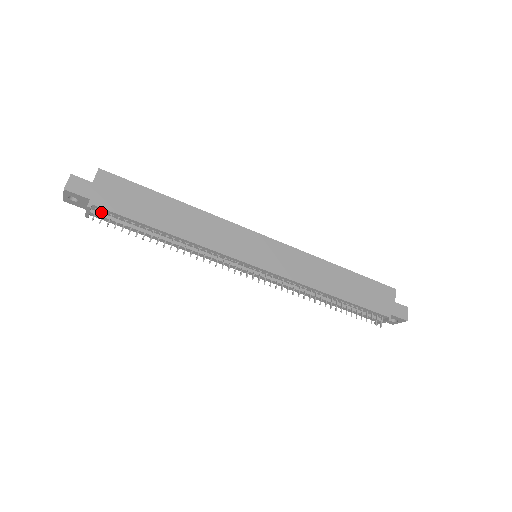
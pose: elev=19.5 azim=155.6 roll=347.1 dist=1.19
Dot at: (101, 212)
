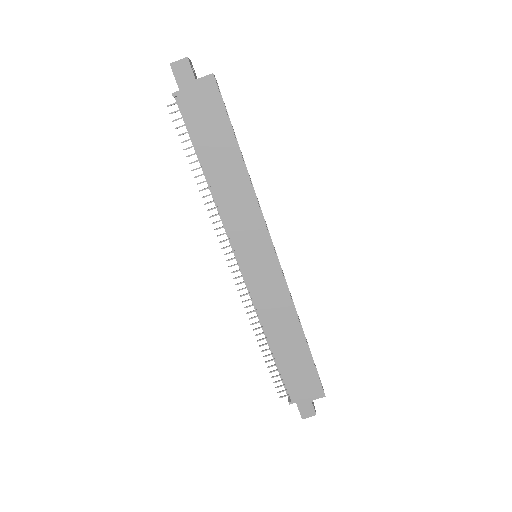
Dot at: occluded
